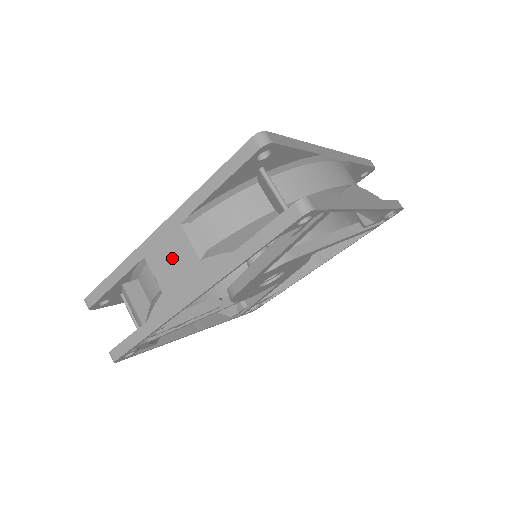
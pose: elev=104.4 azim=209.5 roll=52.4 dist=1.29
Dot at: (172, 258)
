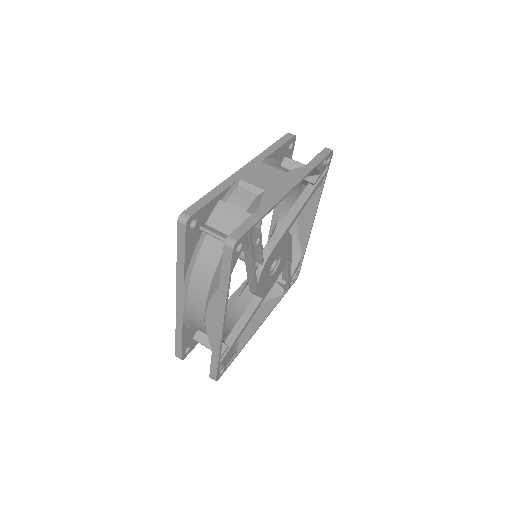
Dot at: (264, 175)
